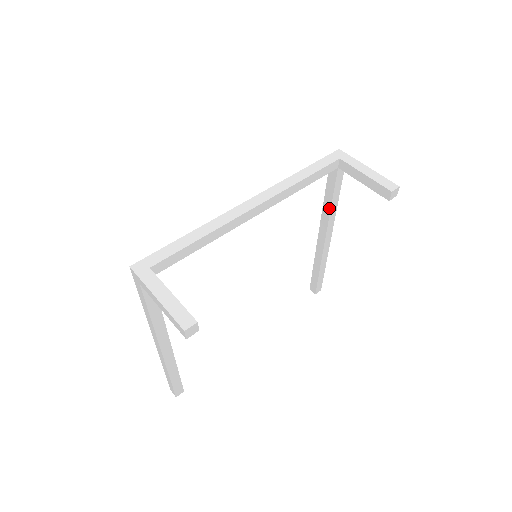
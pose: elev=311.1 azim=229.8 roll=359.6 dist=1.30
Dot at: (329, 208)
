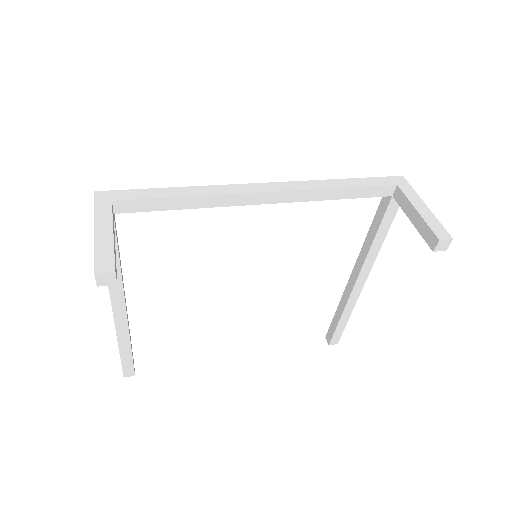
Dot at: (370, 244)
